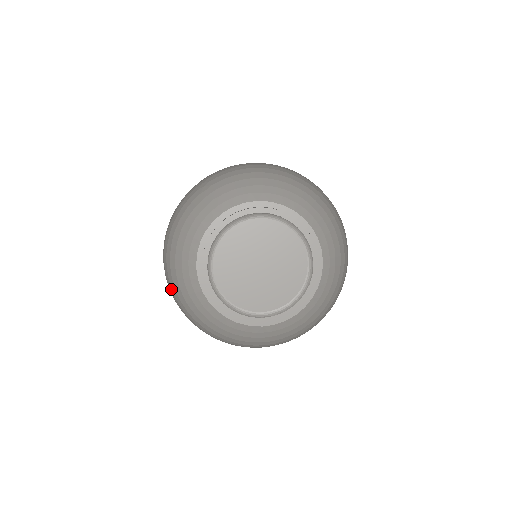
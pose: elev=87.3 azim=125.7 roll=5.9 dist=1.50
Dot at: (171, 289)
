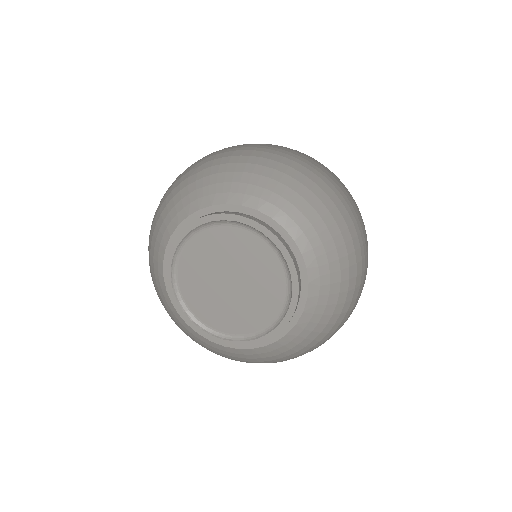
Dot at: occluded
